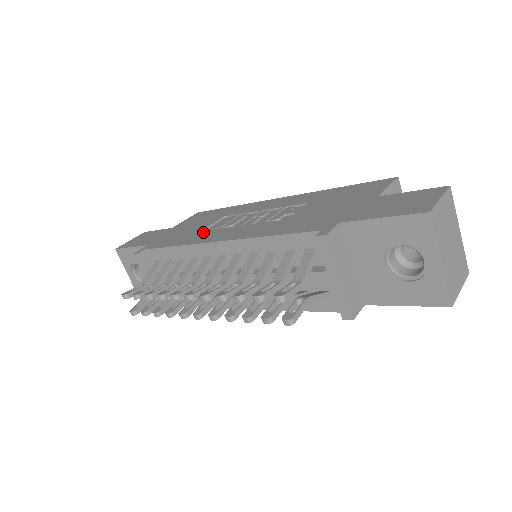
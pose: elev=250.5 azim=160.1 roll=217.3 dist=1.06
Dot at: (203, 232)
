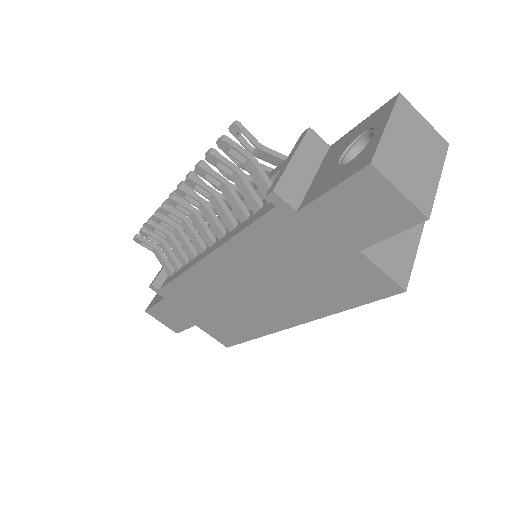
Dot at: occluded
